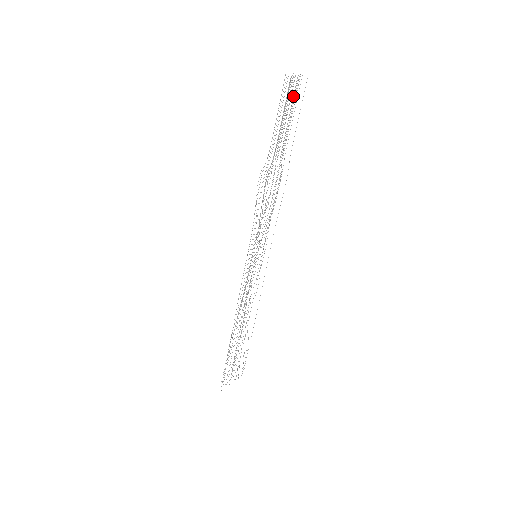
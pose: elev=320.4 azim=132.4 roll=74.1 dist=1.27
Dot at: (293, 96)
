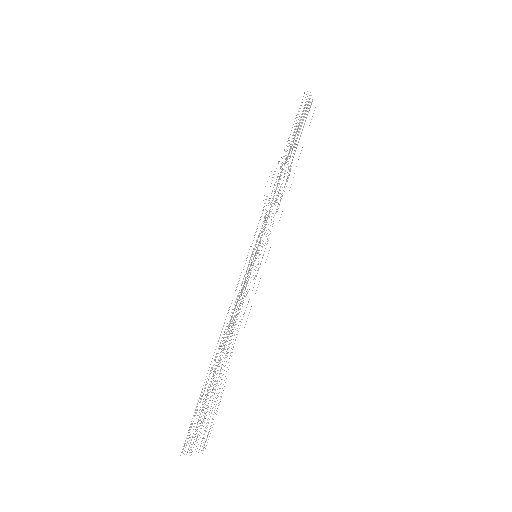
Dot at: occluded
